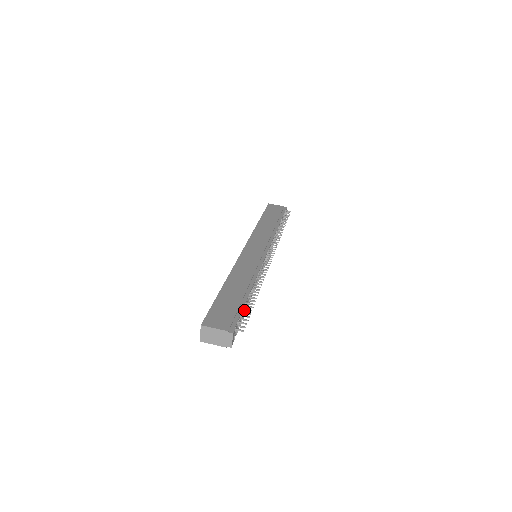
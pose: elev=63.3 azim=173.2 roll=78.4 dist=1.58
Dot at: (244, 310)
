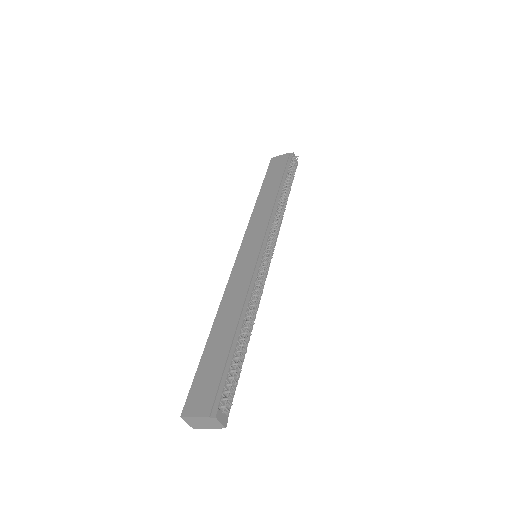
Dot at: (235, 363)
